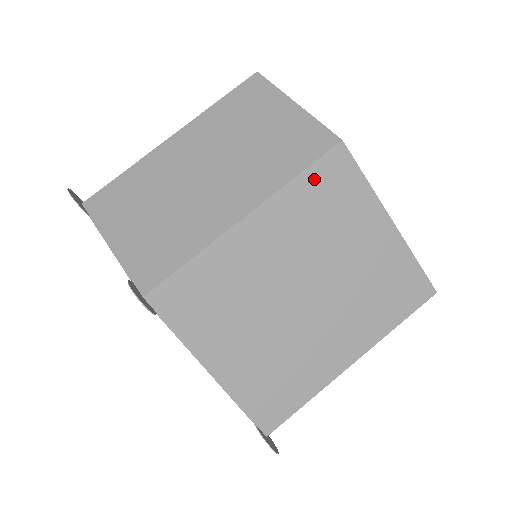
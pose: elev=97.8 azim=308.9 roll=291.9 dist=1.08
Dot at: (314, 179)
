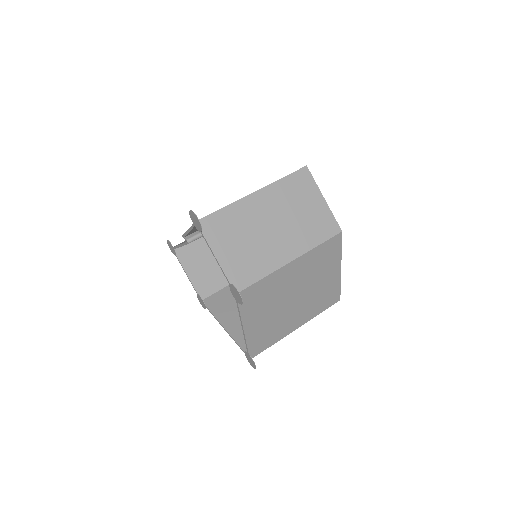
Dot at: (324, 247)
